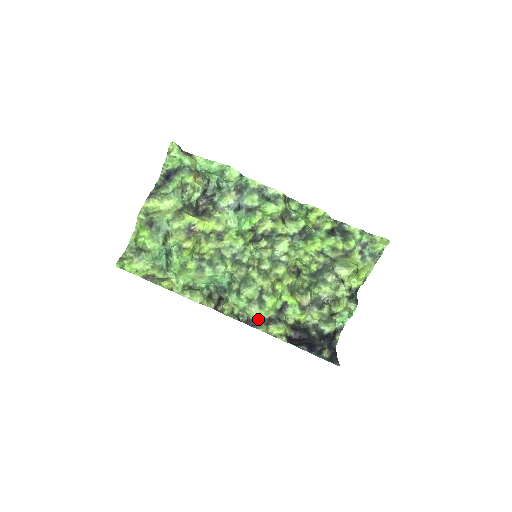
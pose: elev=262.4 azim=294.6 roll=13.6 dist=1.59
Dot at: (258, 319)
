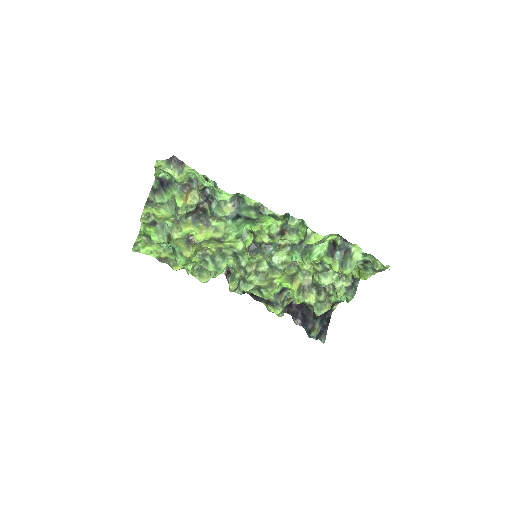
Dot at: (259, 297)
